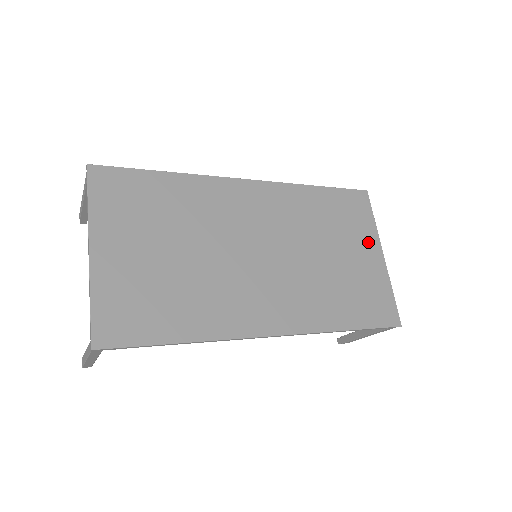
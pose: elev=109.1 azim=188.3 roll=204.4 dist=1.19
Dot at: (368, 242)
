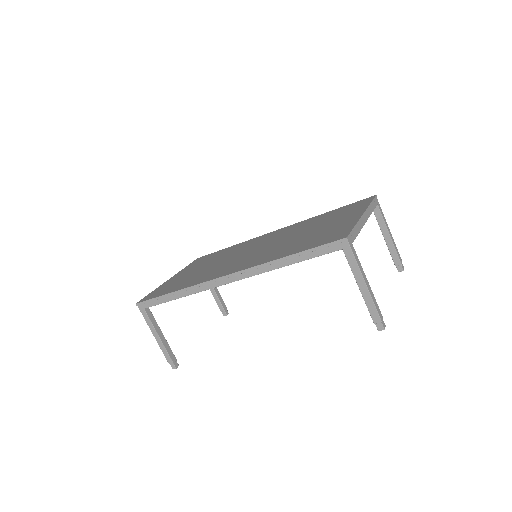
Dot at: (352, 214)
